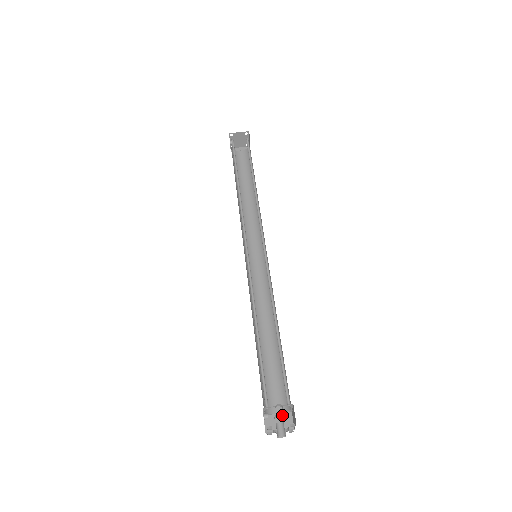
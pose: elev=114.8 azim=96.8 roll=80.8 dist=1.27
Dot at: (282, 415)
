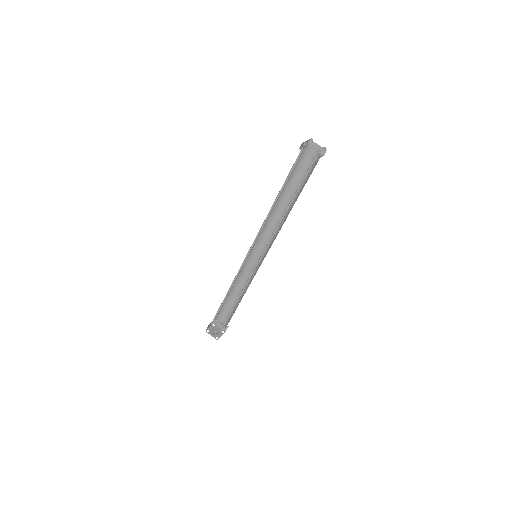
Dot at: occluded
